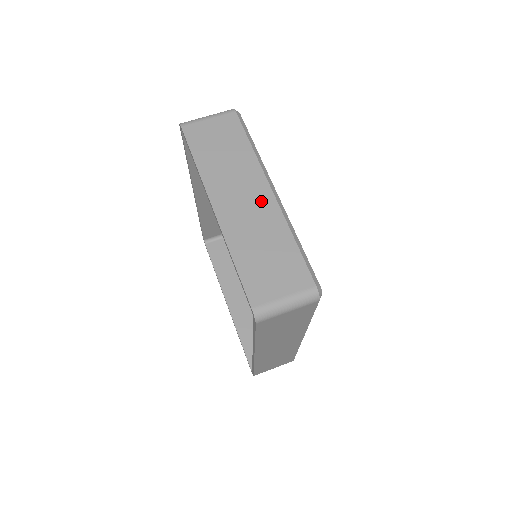
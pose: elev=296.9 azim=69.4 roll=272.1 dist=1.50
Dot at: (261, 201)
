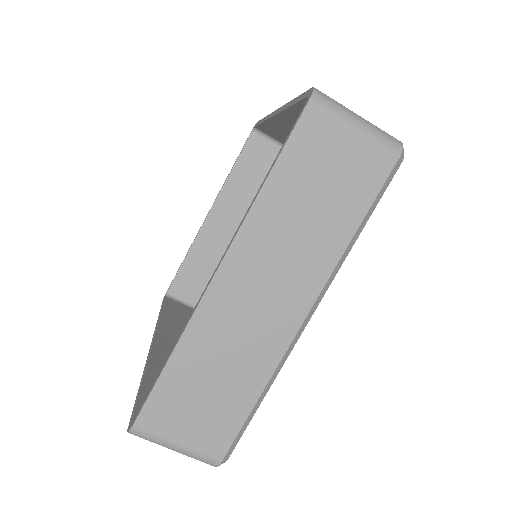
Dot at: (278, 319)
